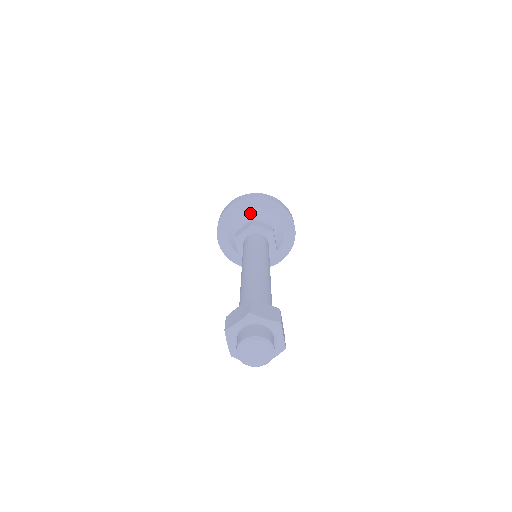
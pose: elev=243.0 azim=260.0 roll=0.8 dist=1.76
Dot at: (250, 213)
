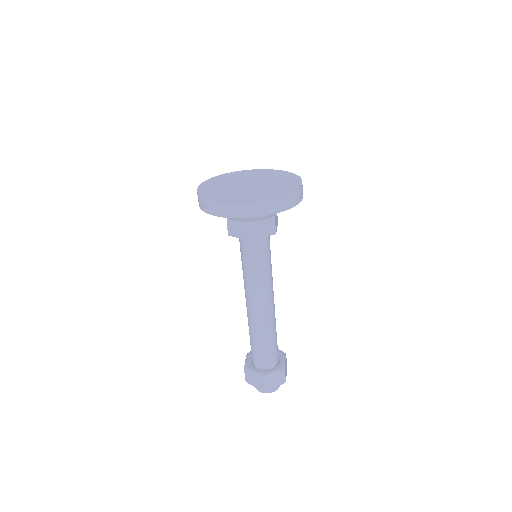
Dot at: occluded
